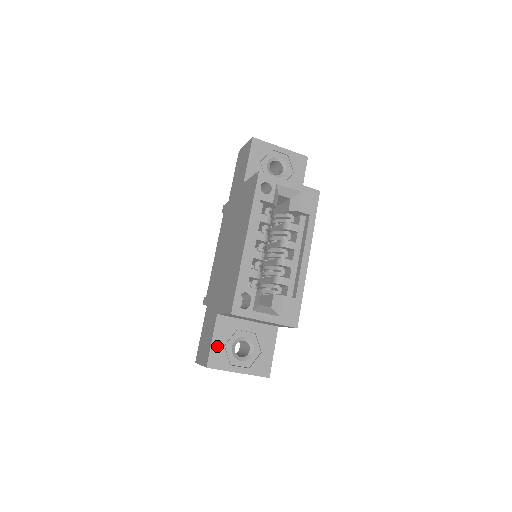
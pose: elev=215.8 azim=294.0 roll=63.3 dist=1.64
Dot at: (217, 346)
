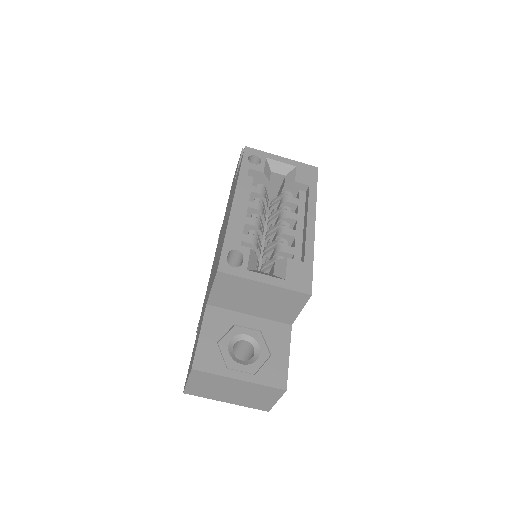
Dot at: (207, 342)
